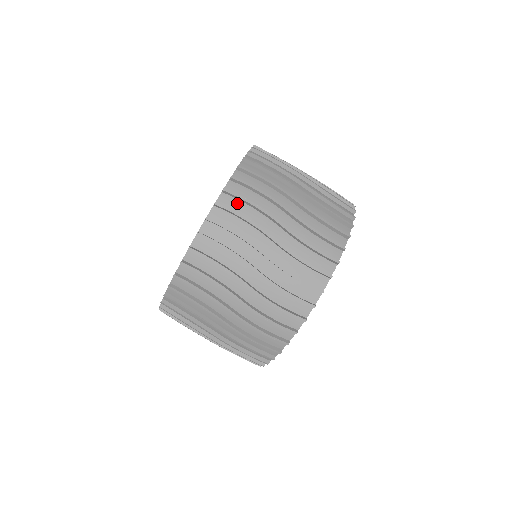
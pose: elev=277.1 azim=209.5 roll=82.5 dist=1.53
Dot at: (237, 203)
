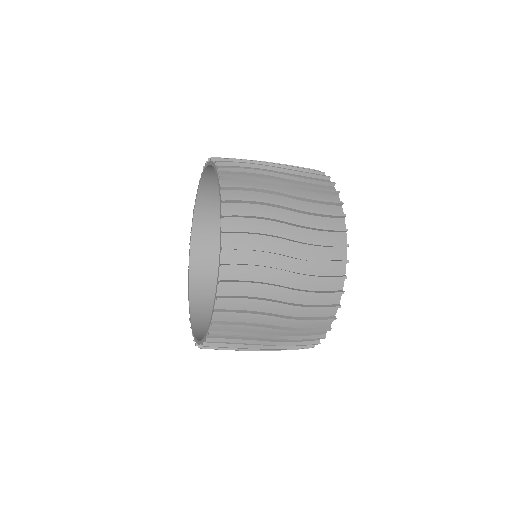
Dot at: occluded
